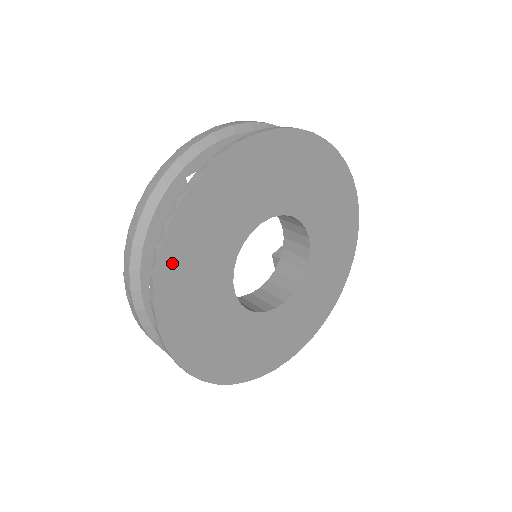
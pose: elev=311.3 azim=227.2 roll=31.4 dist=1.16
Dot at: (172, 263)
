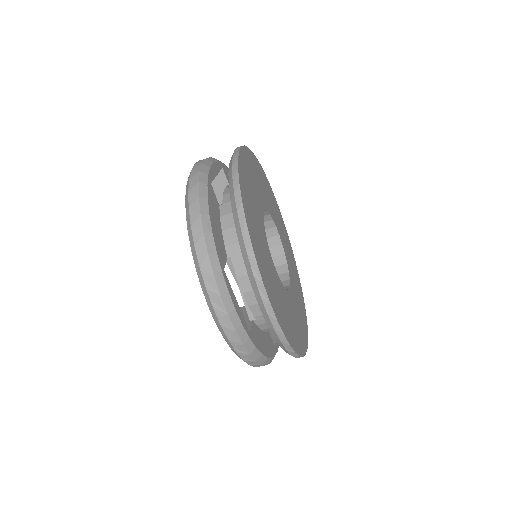
Dot at: (250, 224)
